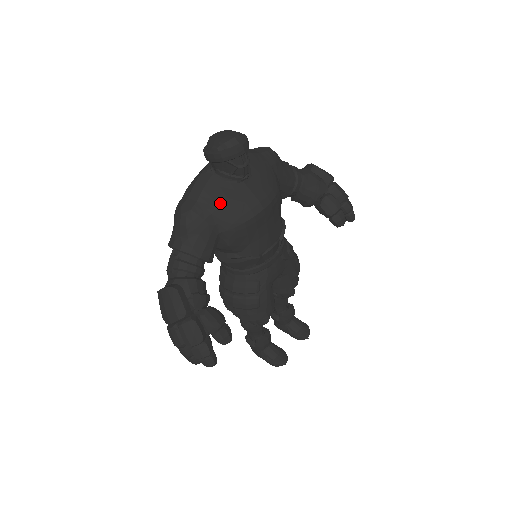
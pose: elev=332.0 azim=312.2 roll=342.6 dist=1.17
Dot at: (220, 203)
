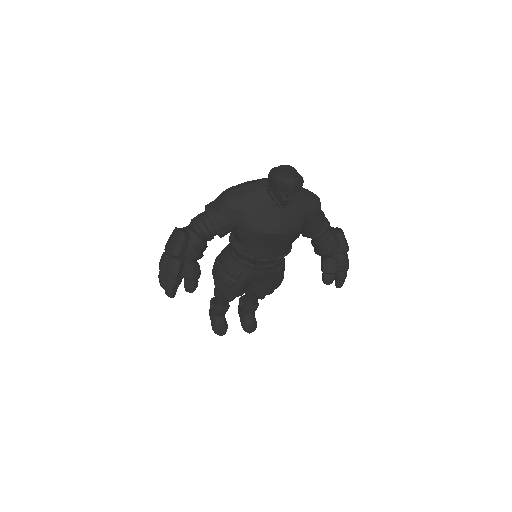
Dot at: (254, 208)
